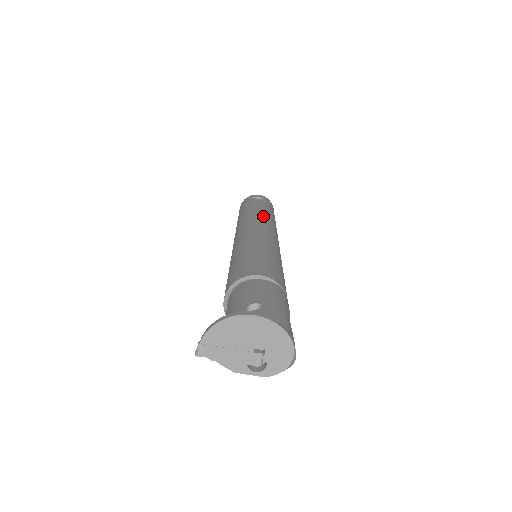
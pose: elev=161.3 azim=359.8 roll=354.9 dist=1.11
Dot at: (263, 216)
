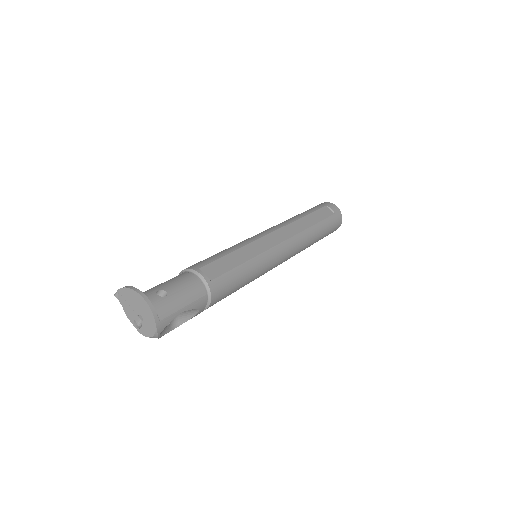
Dot at: (300, 229)
